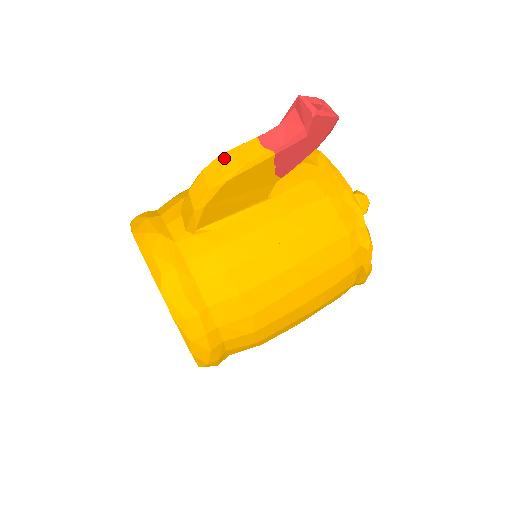
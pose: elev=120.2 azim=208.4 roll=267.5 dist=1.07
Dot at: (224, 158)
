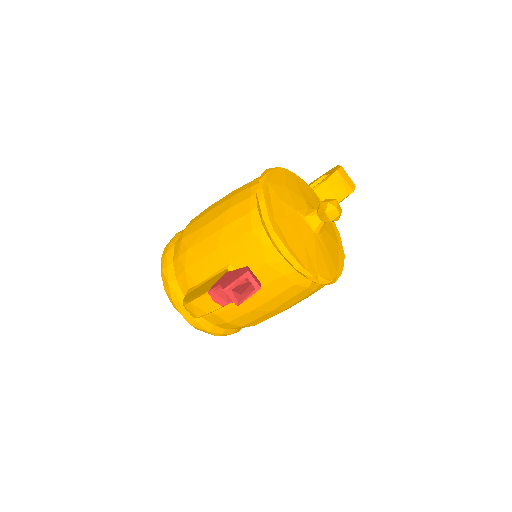
Dot at: (193, 305)
